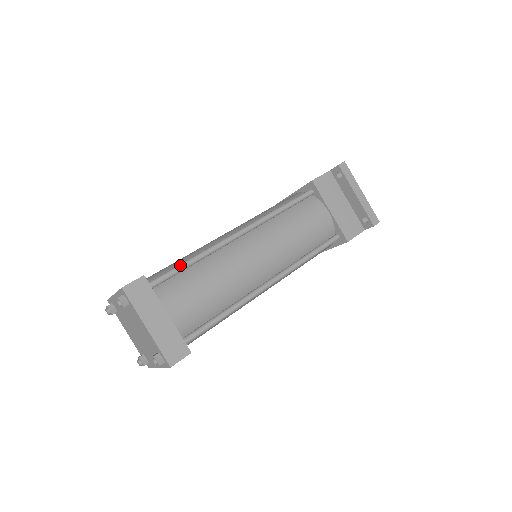
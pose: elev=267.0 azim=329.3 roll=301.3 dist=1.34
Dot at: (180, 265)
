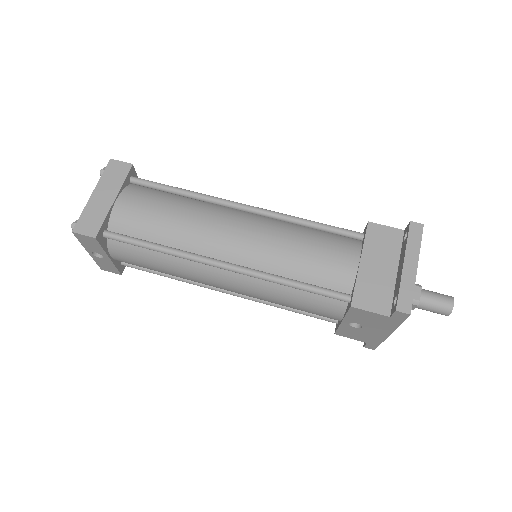
Dot at: (168, 185)
